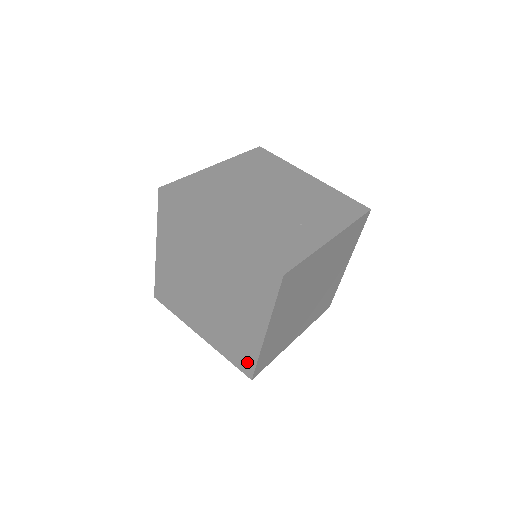
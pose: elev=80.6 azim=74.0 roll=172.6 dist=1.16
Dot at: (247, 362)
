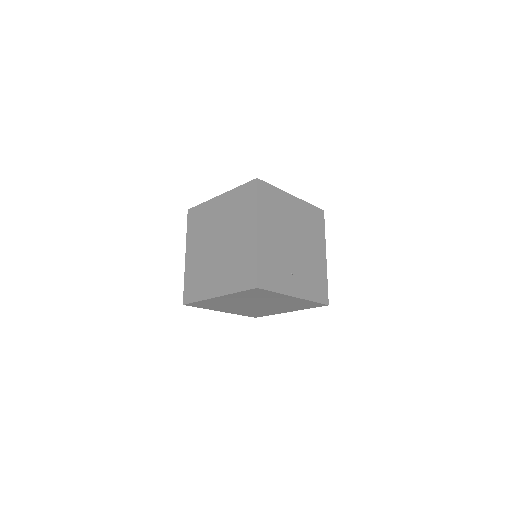
Dot at: (192, 295)
